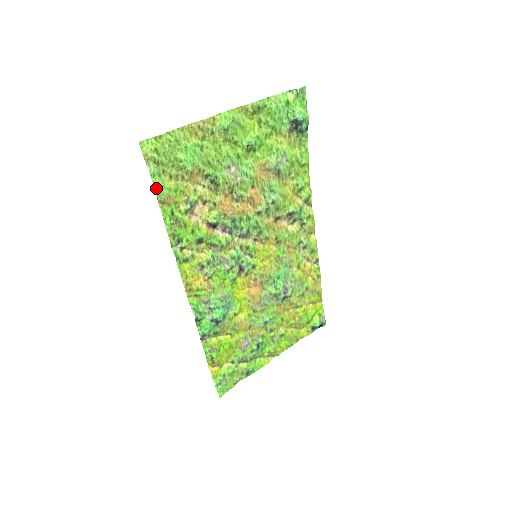
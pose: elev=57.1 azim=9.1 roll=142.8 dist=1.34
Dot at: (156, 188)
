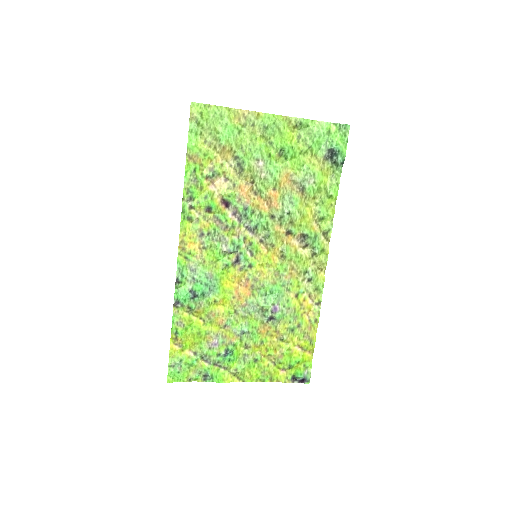
Dot at: (189, 142)
